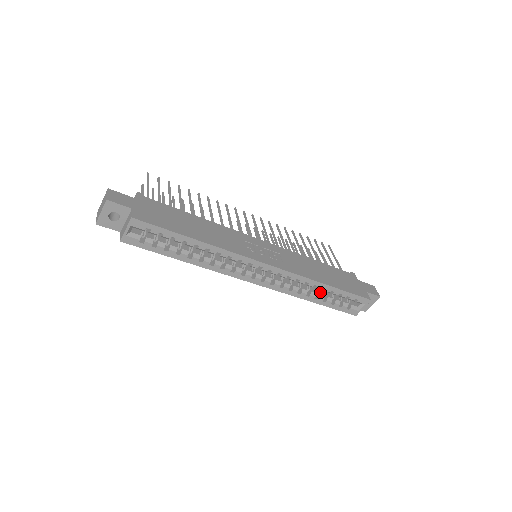
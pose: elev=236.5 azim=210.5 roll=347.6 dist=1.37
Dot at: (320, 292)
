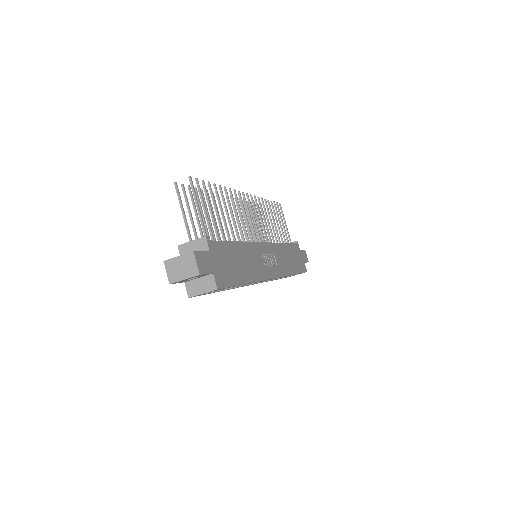
Dot at: occluded
